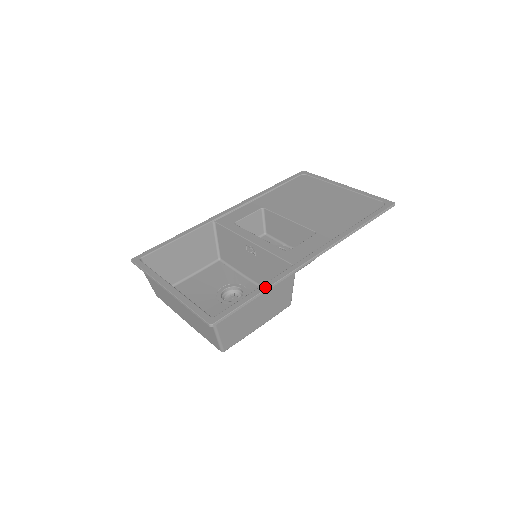
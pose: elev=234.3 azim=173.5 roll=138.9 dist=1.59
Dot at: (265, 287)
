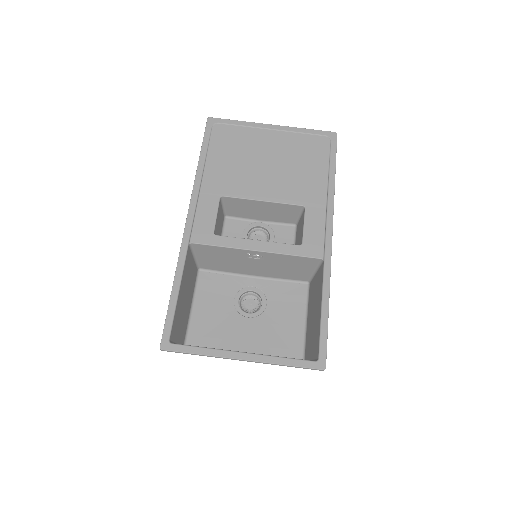
Dot at: (327, 300)
